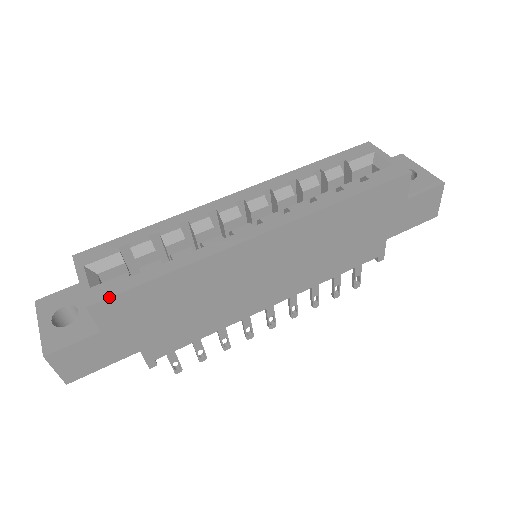
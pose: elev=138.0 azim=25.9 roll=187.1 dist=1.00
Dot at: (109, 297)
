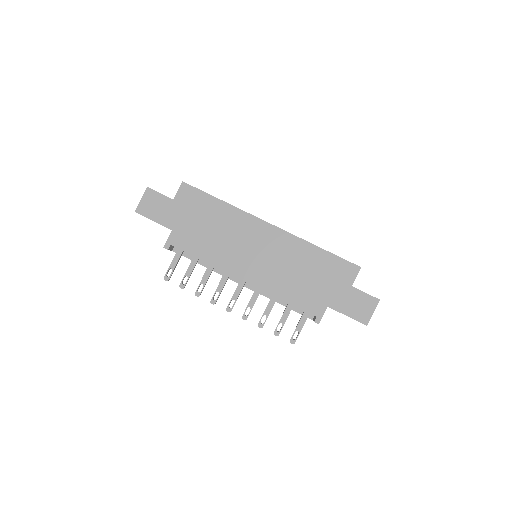
Dot at: occluded
